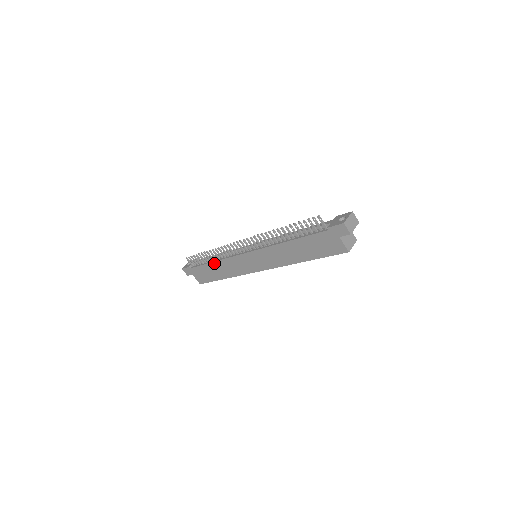
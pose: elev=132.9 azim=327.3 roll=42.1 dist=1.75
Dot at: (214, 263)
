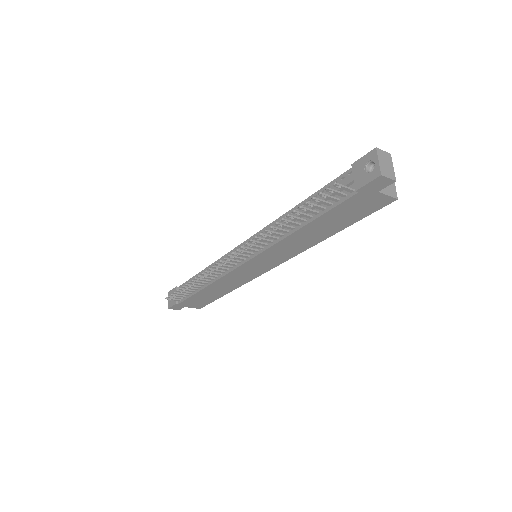
Dot at: (206, 288)
